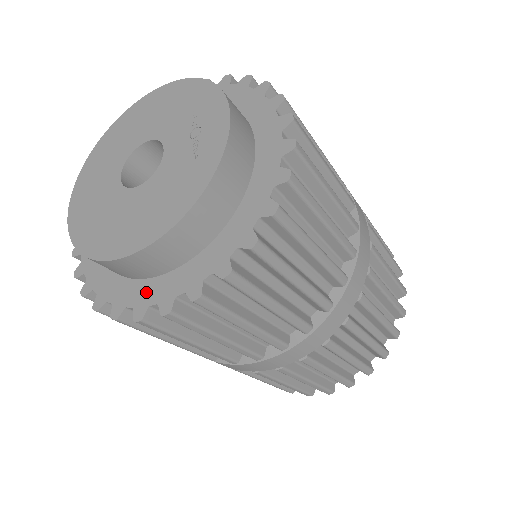
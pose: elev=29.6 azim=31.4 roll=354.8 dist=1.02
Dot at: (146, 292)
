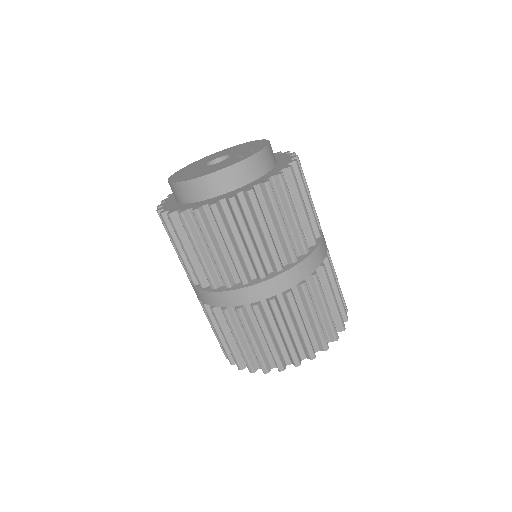
Dot at: (174, 206)
